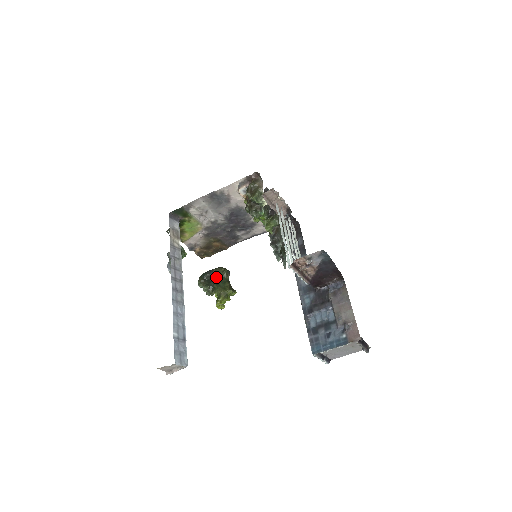
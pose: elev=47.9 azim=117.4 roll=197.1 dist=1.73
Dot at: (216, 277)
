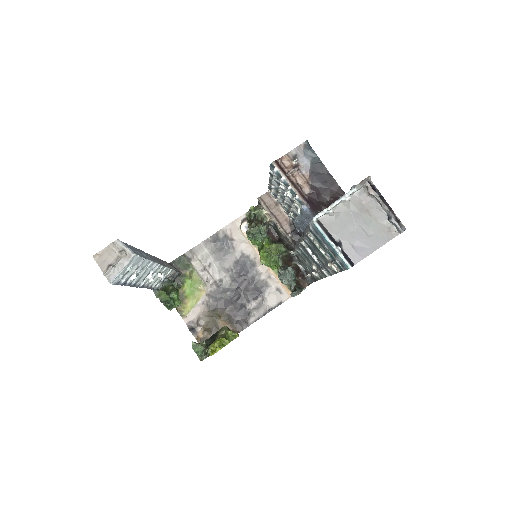
Dot at: occluded
